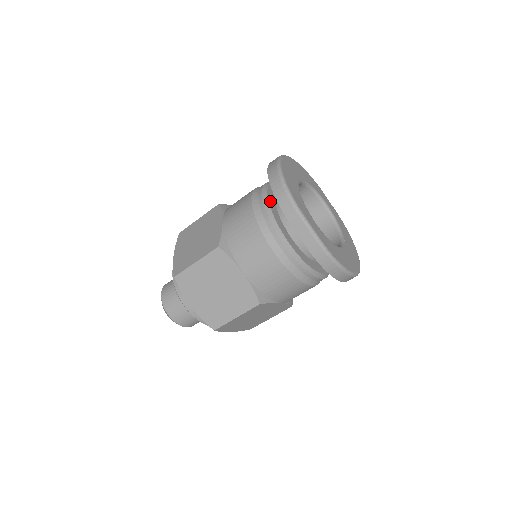
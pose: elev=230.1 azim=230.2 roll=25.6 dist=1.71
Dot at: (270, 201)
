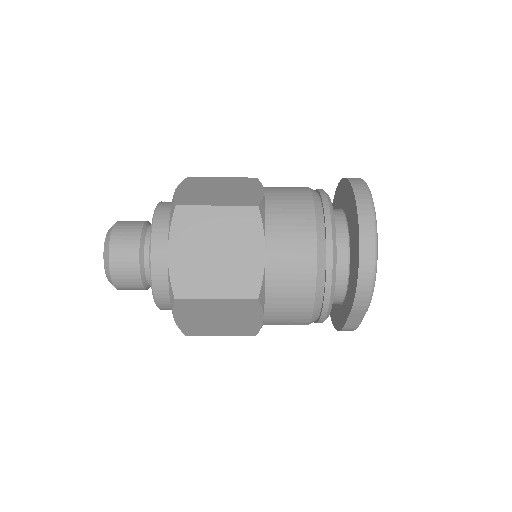
Dot at: (336, 261)
